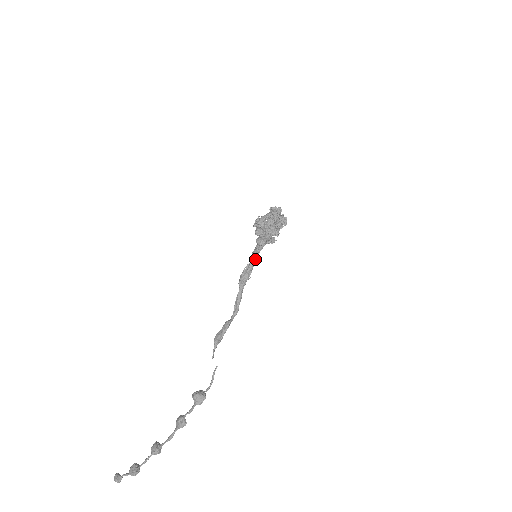
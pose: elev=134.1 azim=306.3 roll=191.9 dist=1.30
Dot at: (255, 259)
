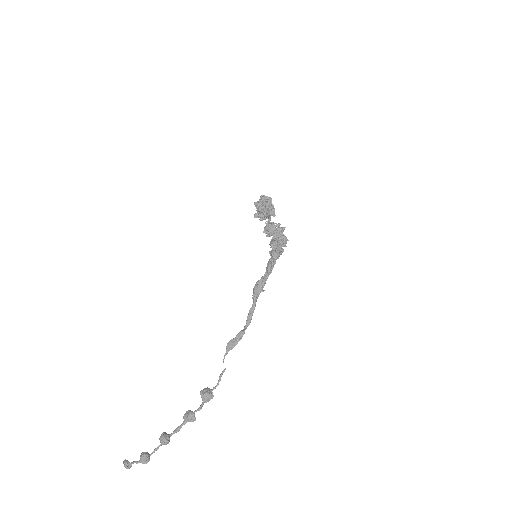
Dot at: (270, 273)
